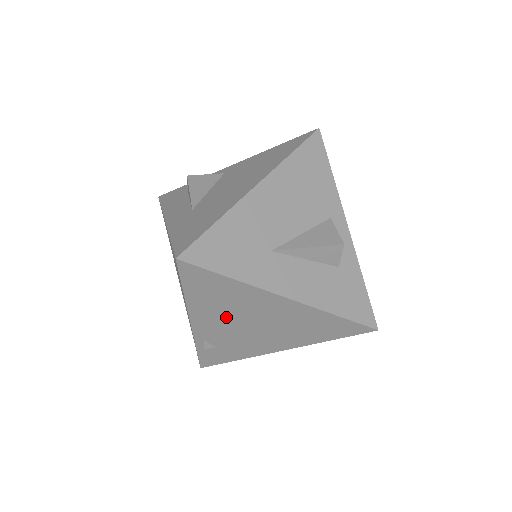
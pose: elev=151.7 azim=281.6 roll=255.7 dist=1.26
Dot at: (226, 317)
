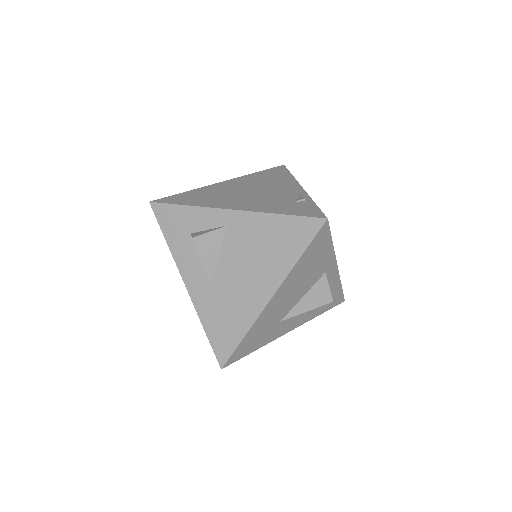
Dot at: occluded
